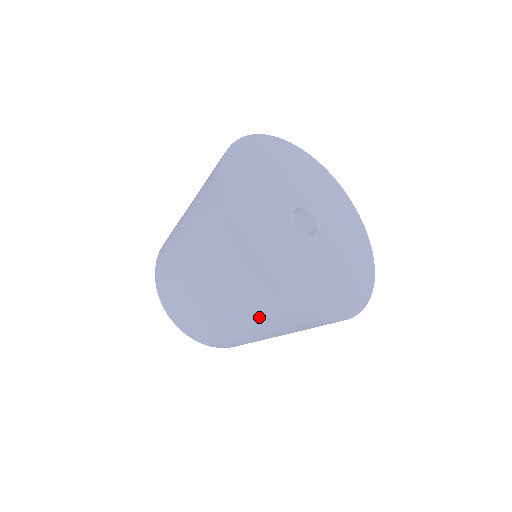
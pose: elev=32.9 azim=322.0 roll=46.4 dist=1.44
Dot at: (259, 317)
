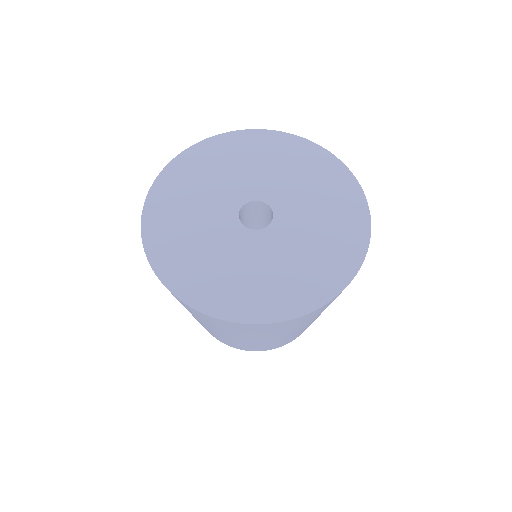
Dot at: (242, 333)
